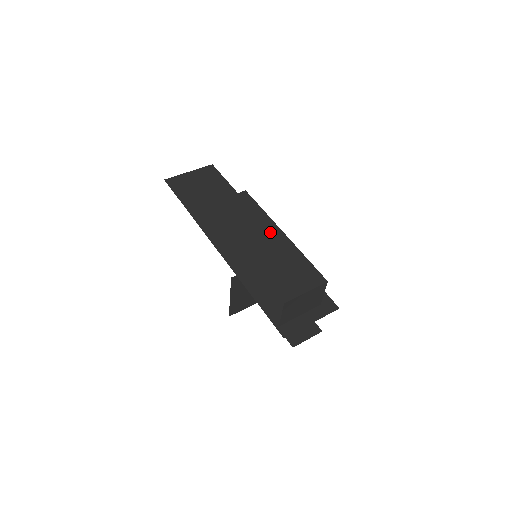
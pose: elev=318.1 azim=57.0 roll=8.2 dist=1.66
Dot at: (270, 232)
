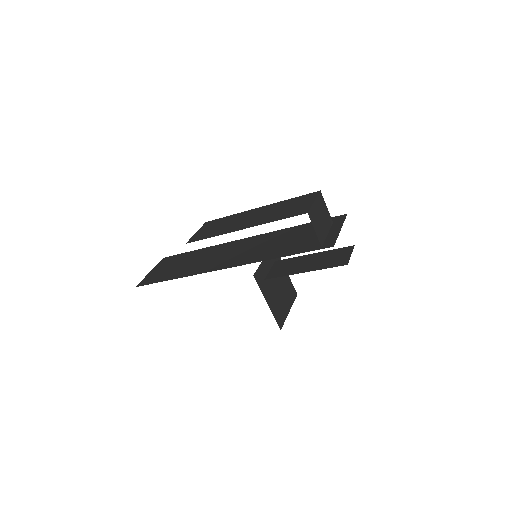
Dot at: (250, 214)
